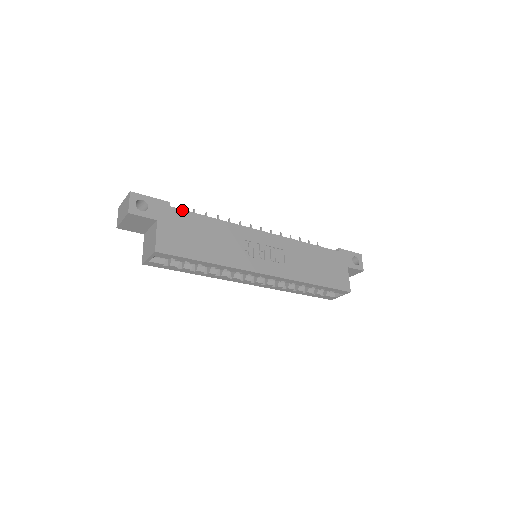
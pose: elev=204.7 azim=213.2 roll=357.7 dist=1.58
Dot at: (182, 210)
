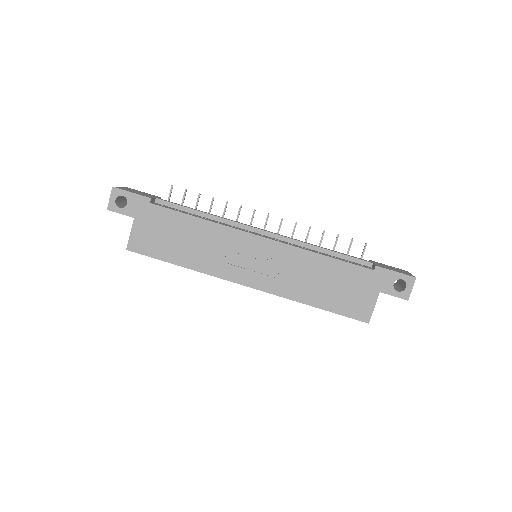
Dot at: (163, 207)
